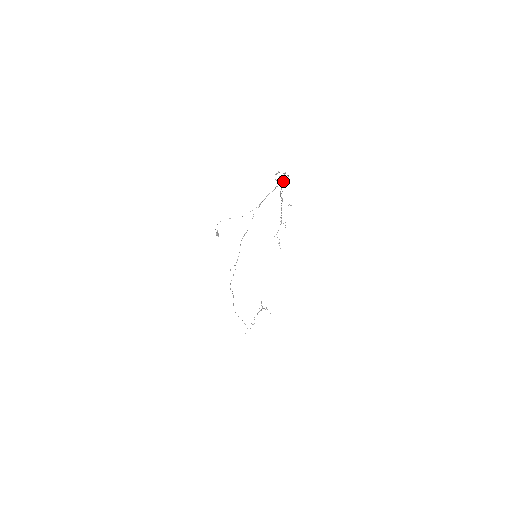
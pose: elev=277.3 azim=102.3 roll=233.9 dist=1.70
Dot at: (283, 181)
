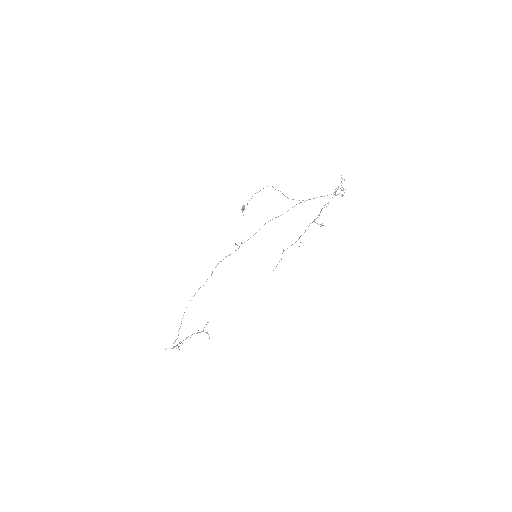
Dot at: occluded
